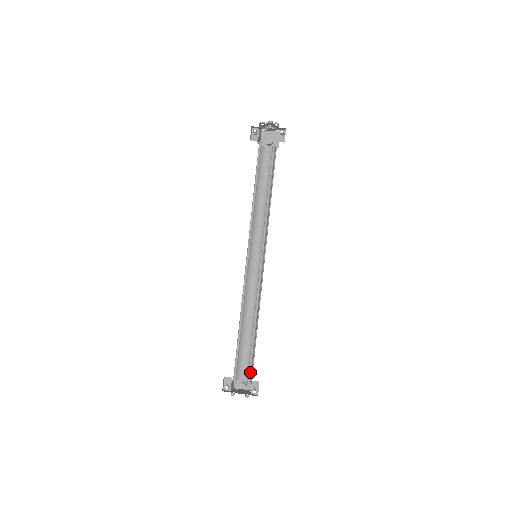
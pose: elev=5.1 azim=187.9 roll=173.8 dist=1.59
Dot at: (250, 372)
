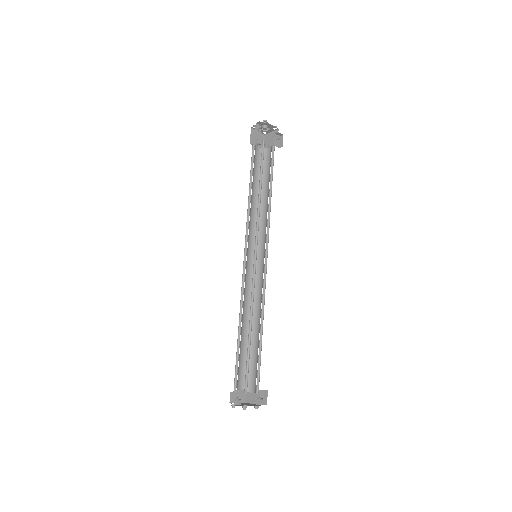
Dot at: (258, 380)
